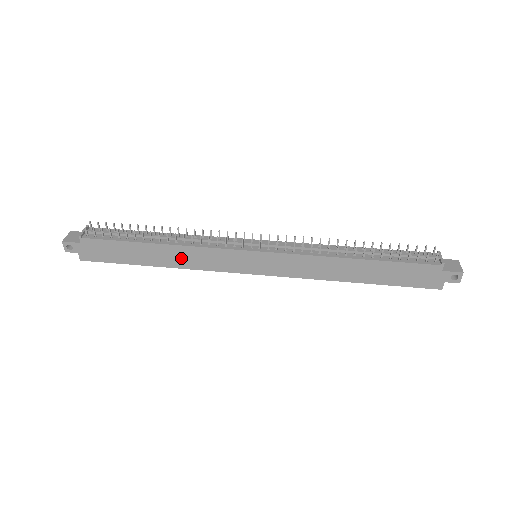
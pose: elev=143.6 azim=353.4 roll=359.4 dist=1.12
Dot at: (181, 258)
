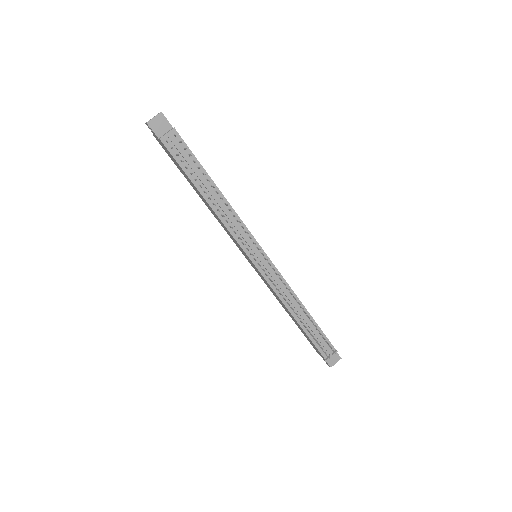
Dot at: (214, 213)
